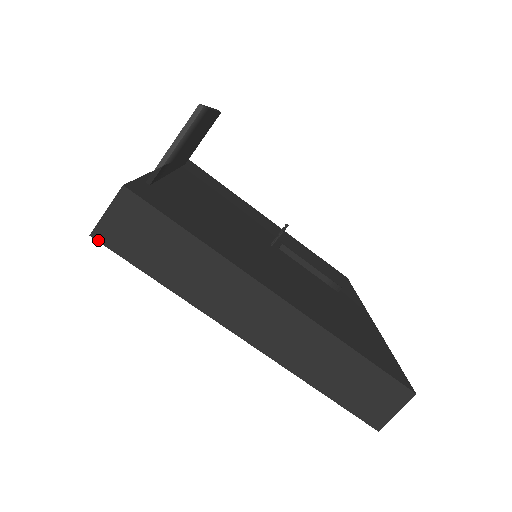
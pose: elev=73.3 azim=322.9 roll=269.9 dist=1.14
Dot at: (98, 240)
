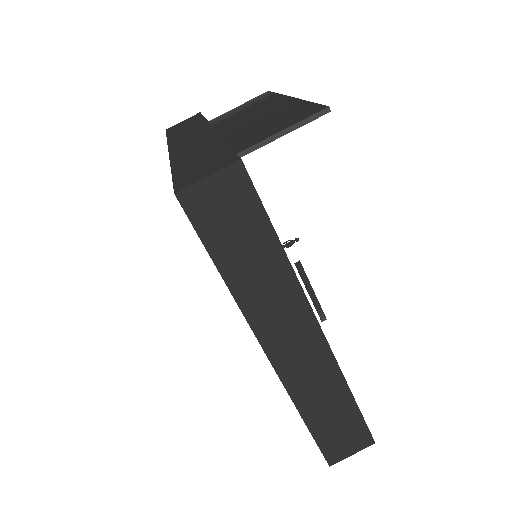
Dot at: (181, 203)
